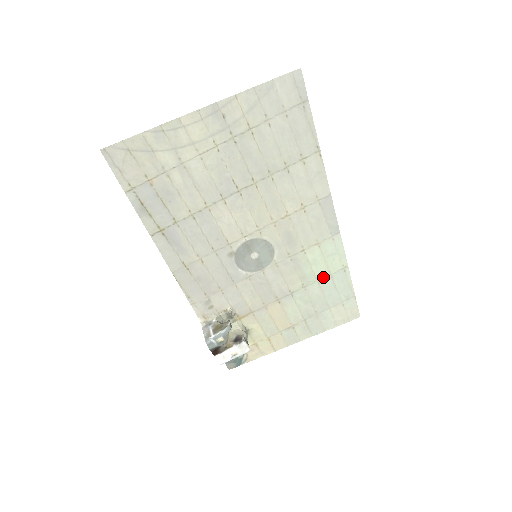
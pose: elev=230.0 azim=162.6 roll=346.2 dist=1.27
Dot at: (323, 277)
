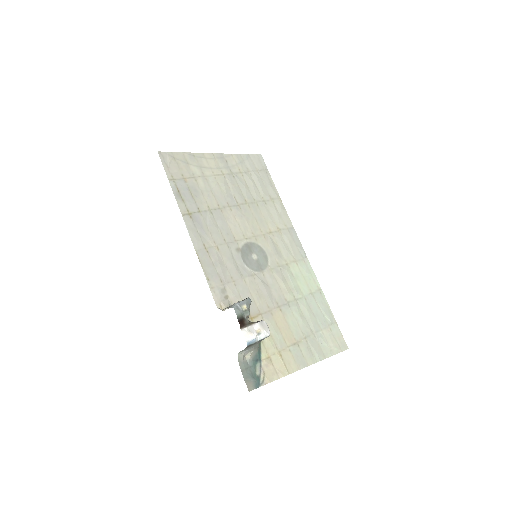
Dot at: (307, 294)
